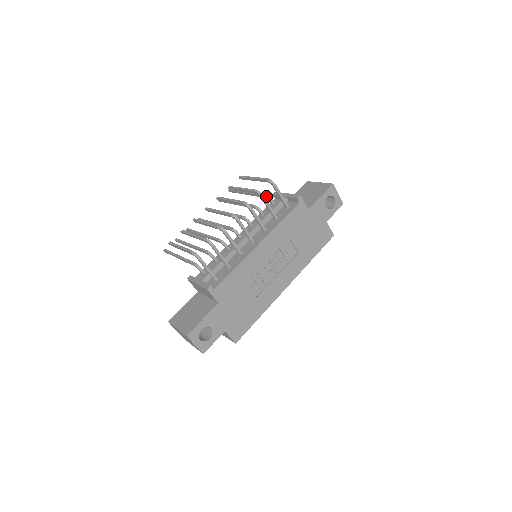
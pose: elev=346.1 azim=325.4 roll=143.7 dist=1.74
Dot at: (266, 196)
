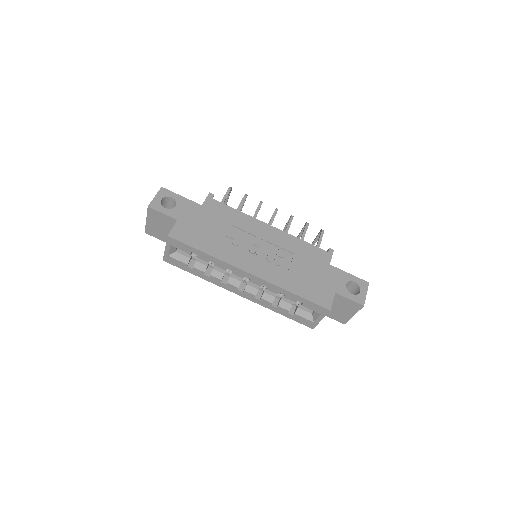
Dot at: occluded
